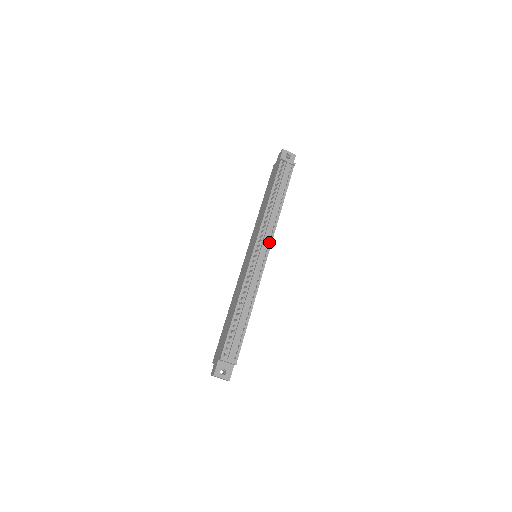
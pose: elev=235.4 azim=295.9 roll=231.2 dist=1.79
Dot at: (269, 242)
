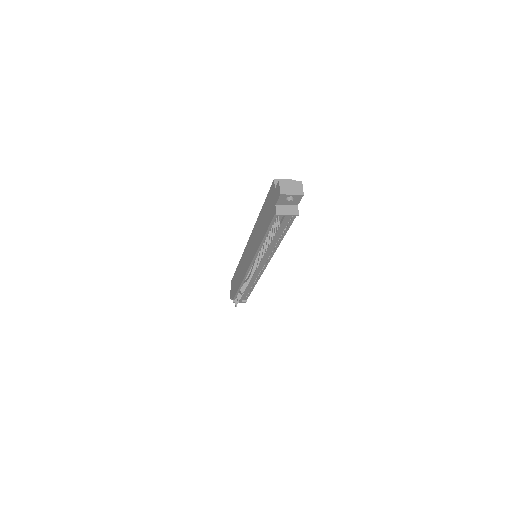
Dot at: (266, 261)
